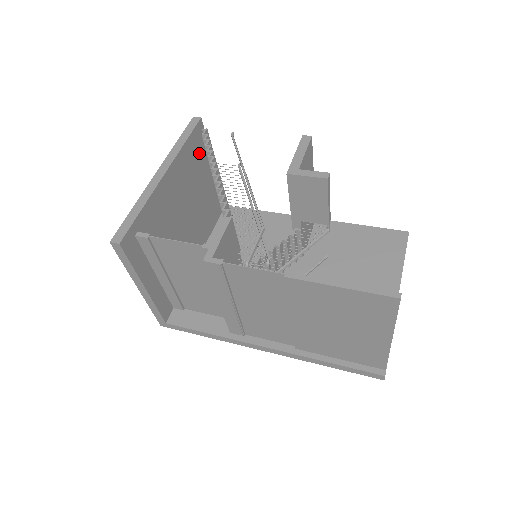
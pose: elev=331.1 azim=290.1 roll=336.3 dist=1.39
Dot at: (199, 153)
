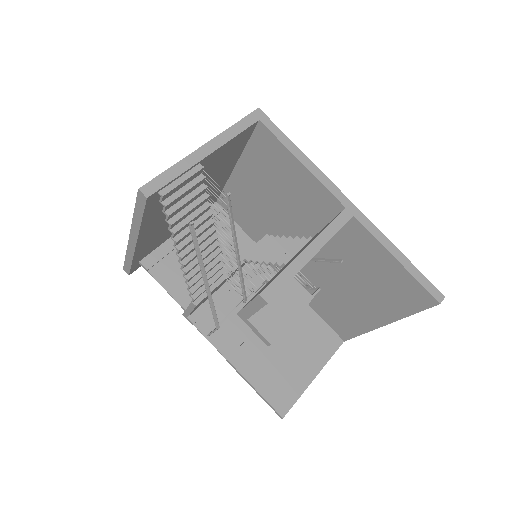
Dot at: occluded
